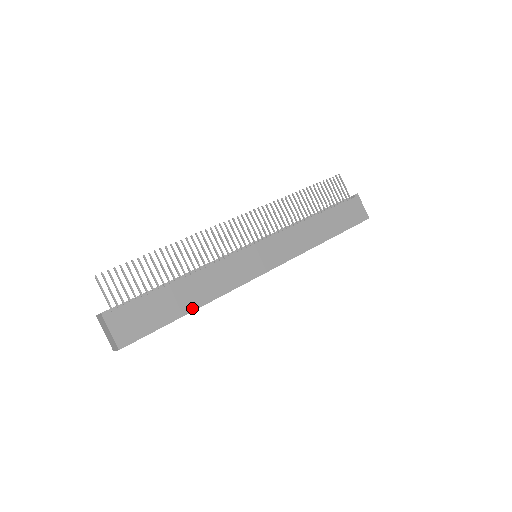
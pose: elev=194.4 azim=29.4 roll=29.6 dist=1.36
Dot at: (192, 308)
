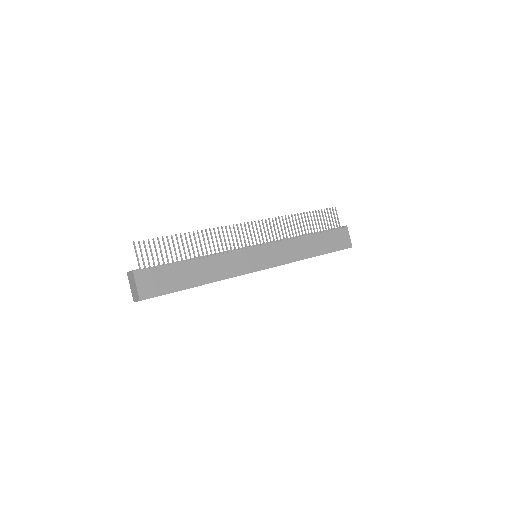
Dot at: (200, 283)
